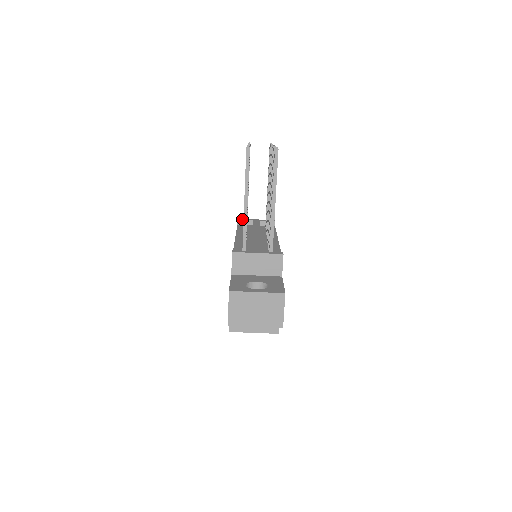
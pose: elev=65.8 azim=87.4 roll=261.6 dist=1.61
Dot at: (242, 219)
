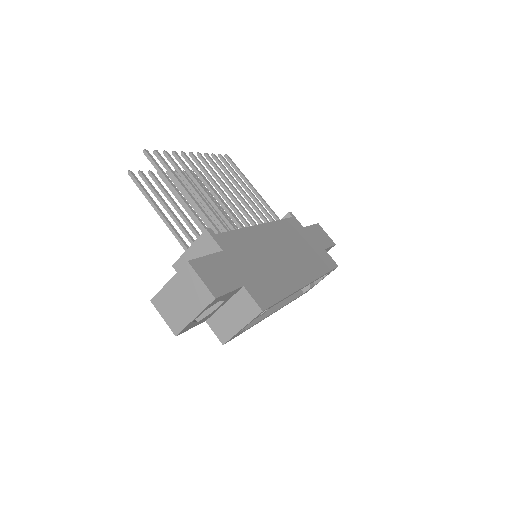
Dot at: occluded
